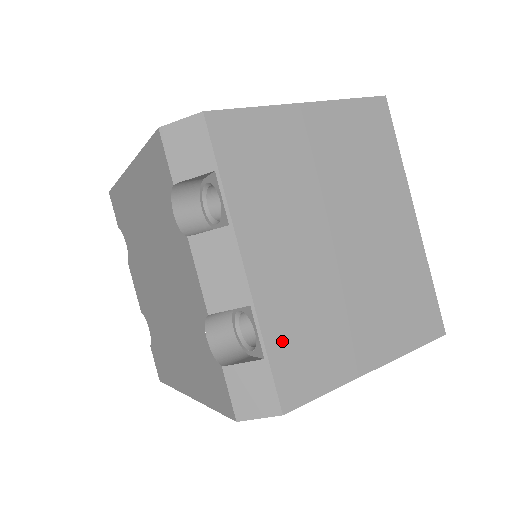
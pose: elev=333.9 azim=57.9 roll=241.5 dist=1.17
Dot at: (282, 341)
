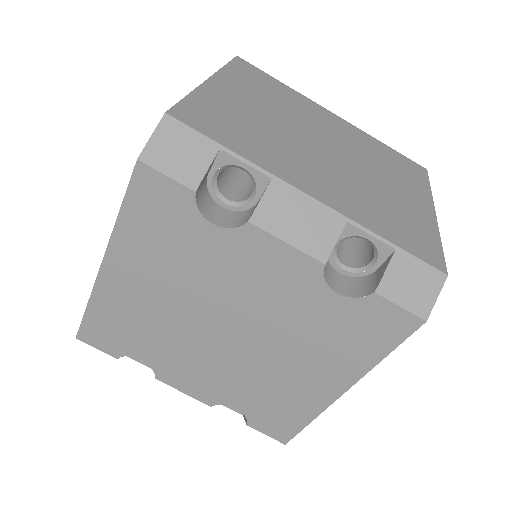
Dot at: (388, 230)
